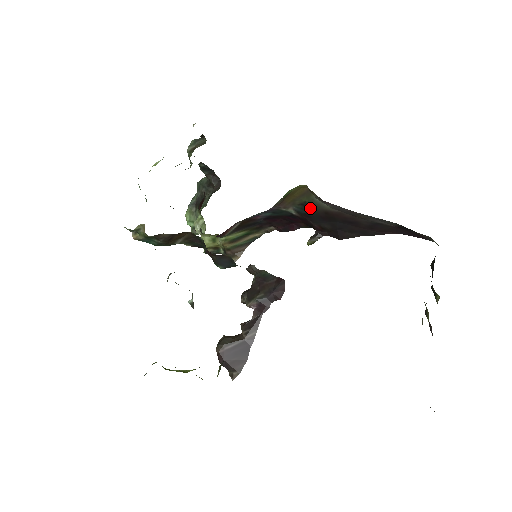
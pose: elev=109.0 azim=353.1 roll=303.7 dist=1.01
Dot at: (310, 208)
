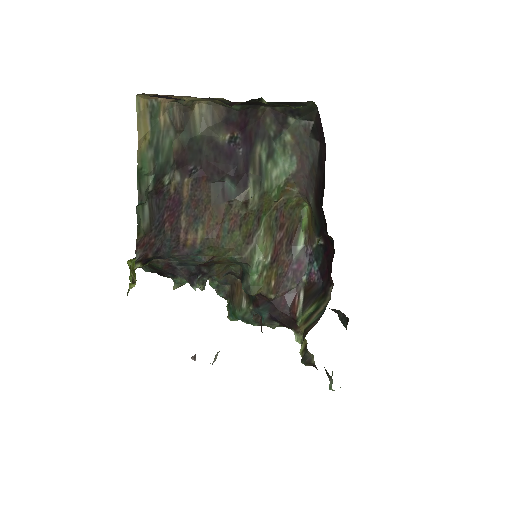
Dot at: (317, 220)
